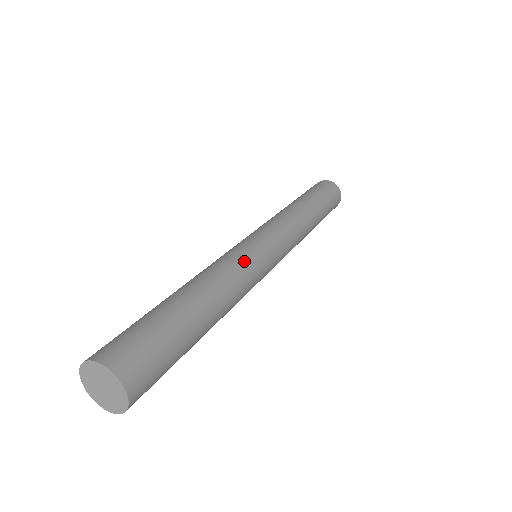
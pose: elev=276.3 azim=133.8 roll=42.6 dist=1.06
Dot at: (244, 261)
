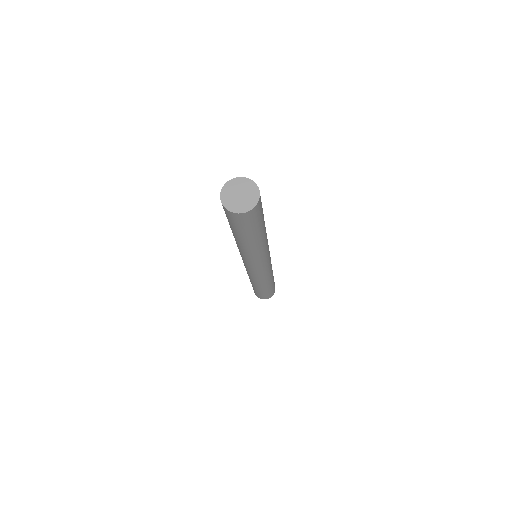
Dot at: occluded
